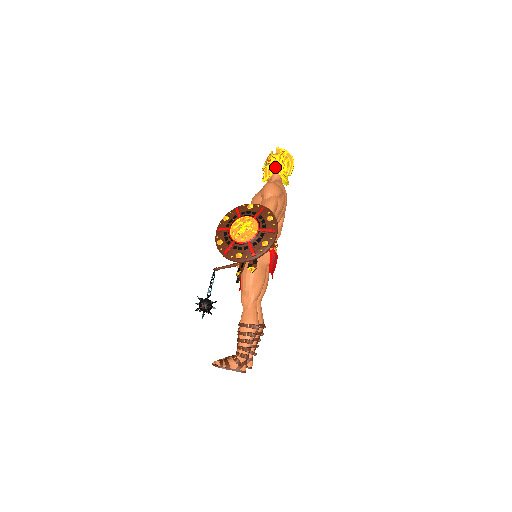
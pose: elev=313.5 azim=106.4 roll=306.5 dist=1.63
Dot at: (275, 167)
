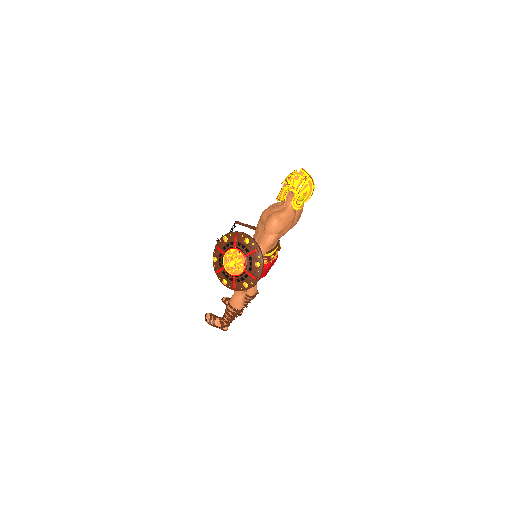
Dot at: (291, 193)
